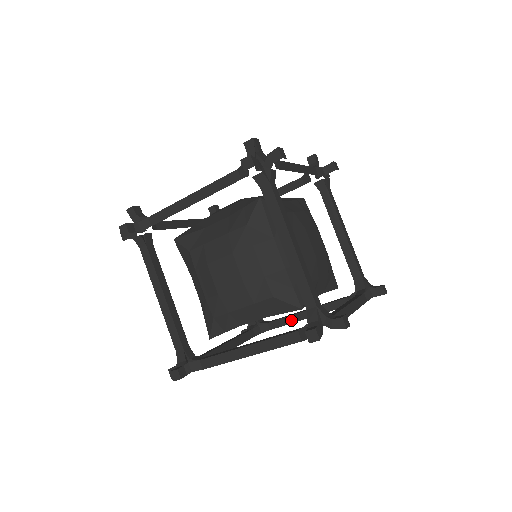
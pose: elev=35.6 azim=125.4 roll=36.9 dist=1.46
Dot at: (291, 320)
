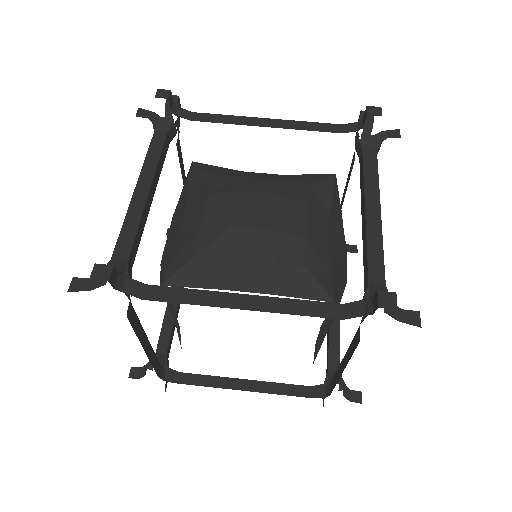
Dot at: (337, 376)
